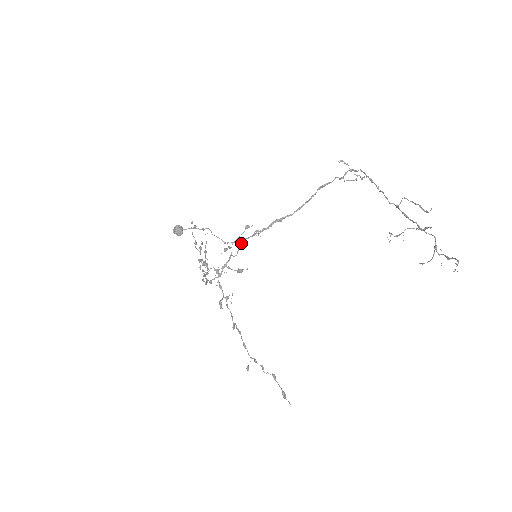
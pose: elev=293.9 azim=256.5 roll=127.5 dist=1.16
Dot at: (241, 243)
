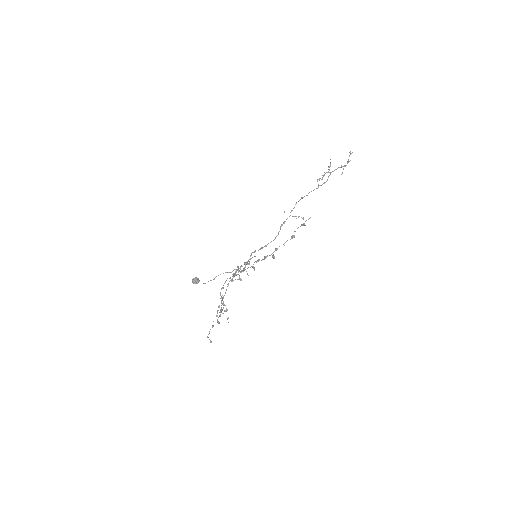
Dot at: occluded
